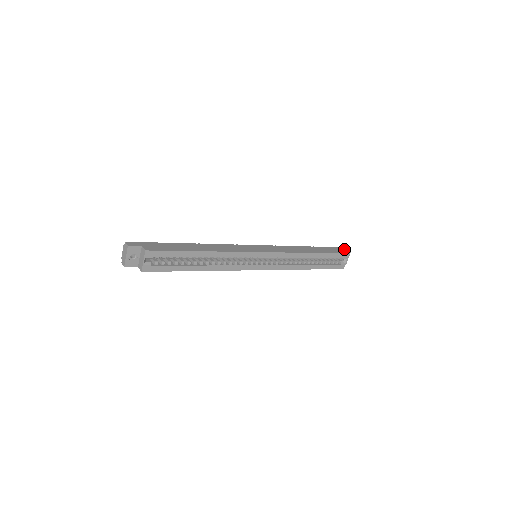
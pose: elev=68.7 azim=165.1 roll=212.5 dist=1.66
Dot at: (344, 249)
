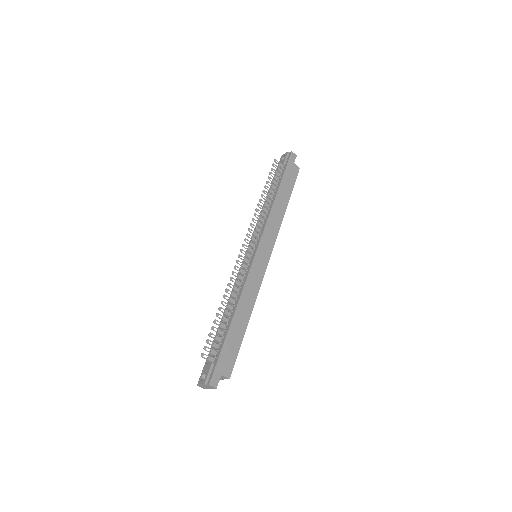
Dot at: (293, 161)
